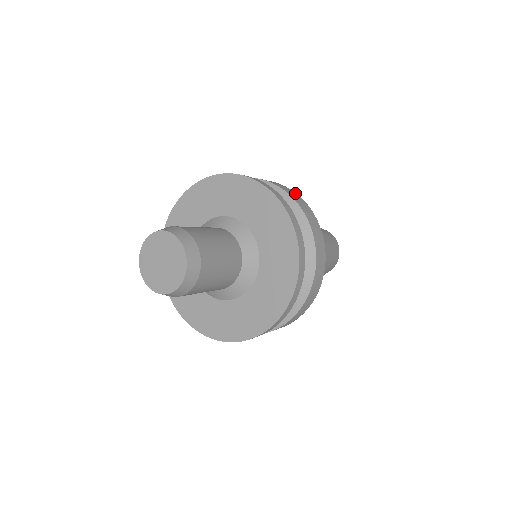
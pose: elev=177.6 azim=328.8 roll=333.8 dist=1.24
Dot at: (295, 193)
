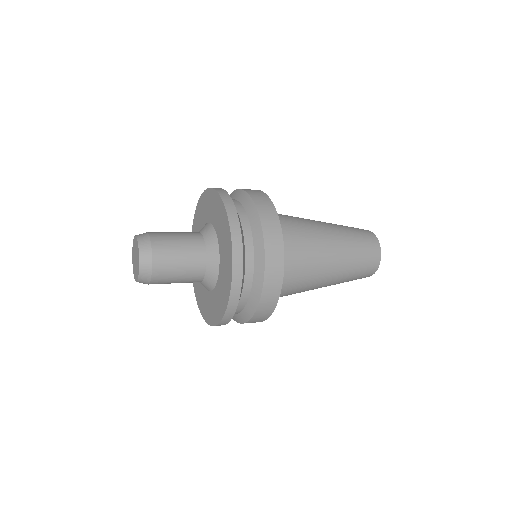
Dot at: (264, 194)
